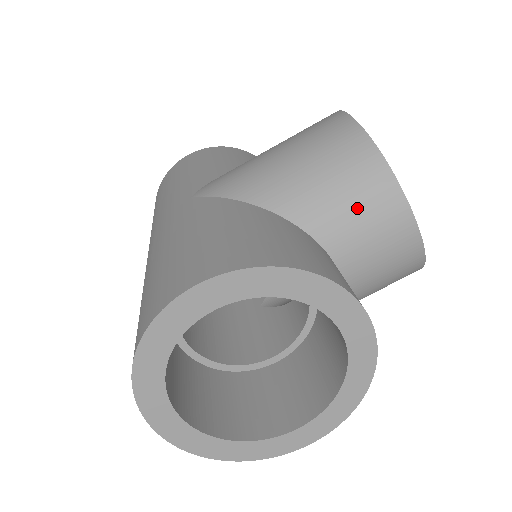
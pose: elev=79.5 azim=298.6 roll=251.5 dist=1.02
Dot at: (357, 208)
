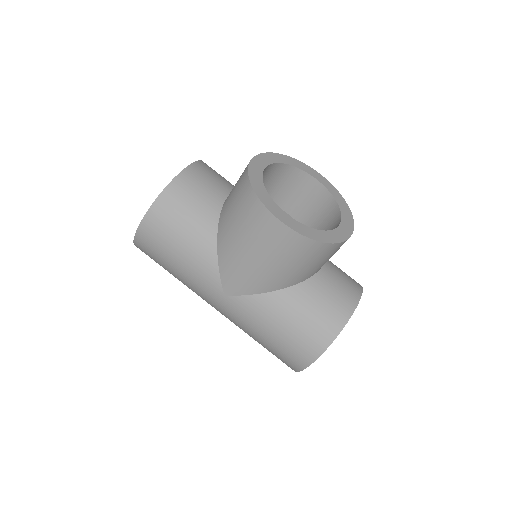
Dot at: (325, 260)
